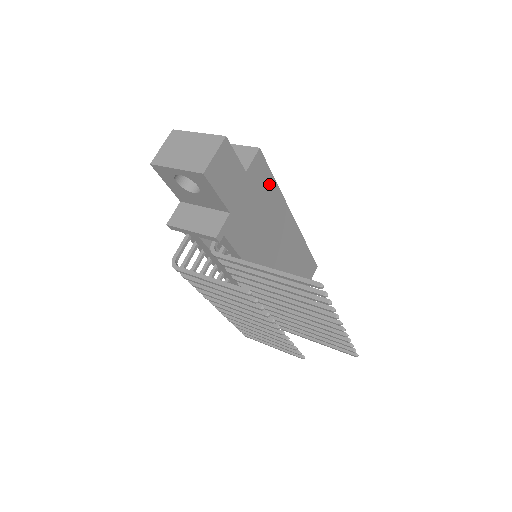
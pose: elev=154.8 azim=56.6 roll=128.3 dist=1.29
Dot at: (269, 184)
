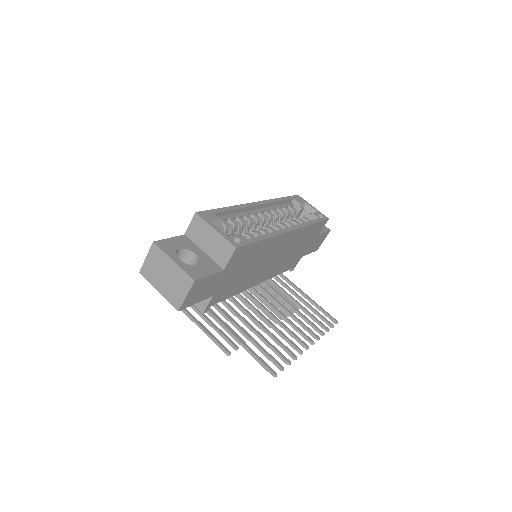
Dot at: (254, 248)
